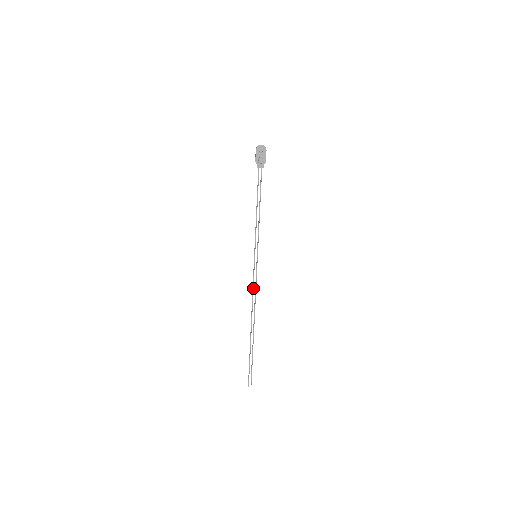
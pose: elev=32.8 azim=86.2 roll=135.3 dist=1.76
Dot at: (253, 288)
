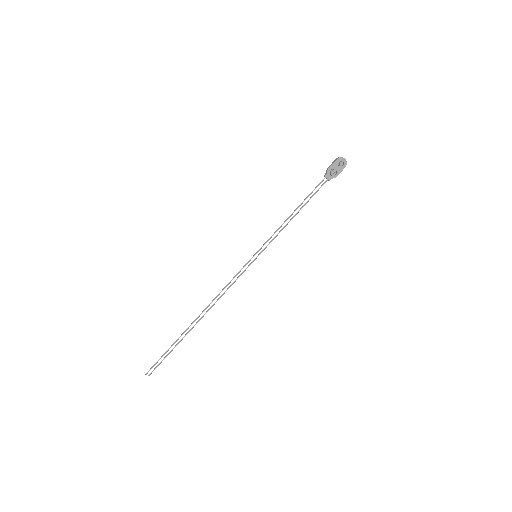
Dot at: (228, 284)
